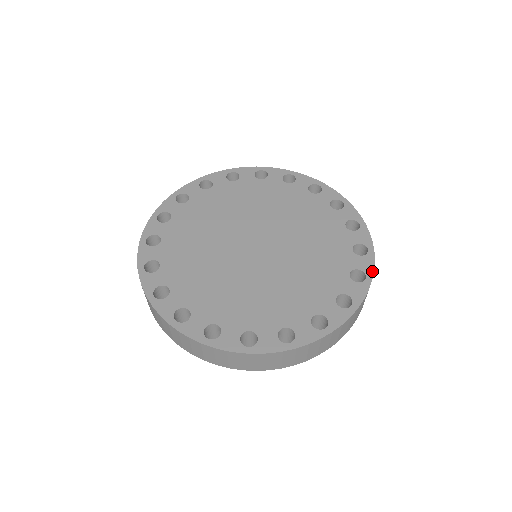
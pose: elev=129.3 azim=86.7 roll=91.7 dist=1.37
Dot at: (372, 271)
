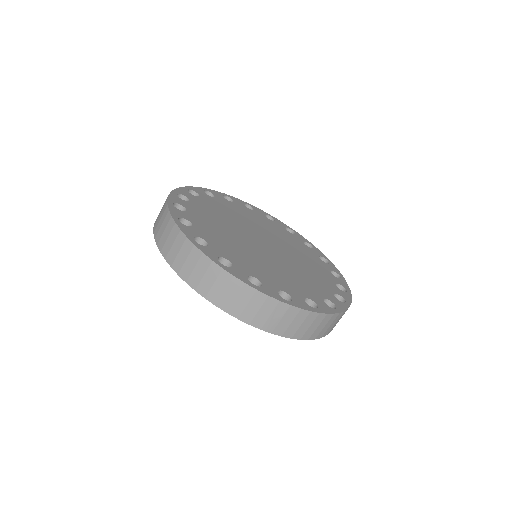
Dot at: (325, 312)
